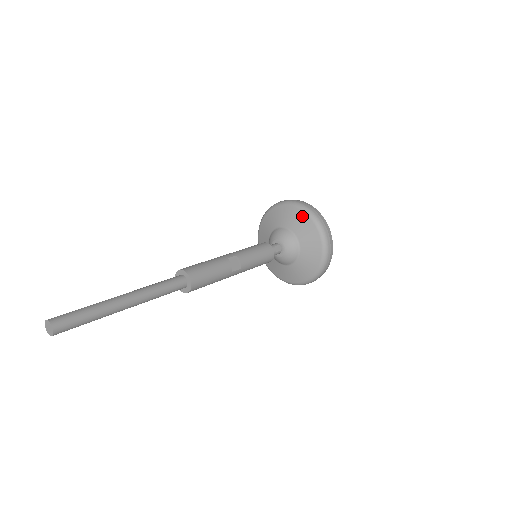
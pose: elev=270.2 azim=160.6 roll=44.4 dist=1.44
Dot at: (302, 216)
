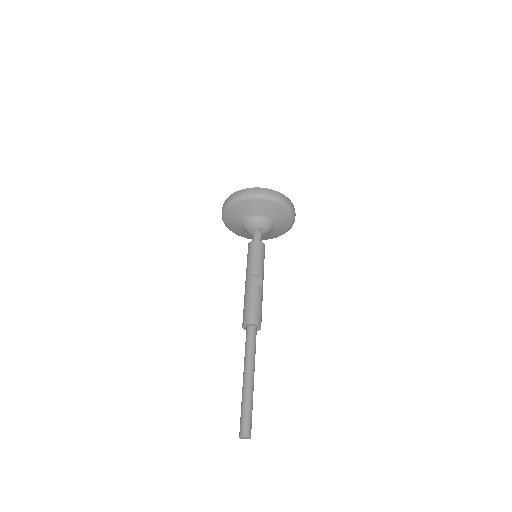
Dot at: (248, 203)
